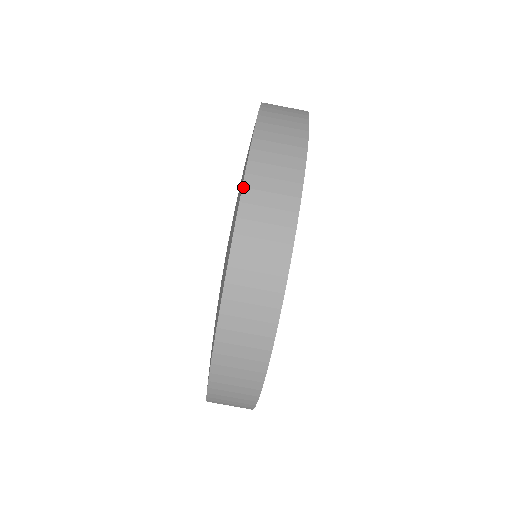
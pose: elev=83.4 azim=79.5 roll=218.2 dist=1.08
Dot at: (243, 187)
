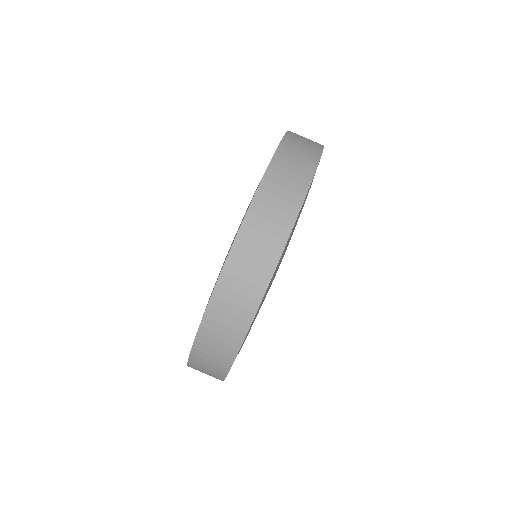
Dot at: (200, 325)
